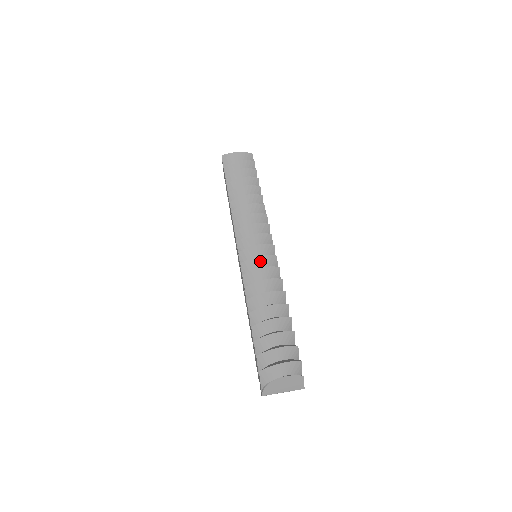
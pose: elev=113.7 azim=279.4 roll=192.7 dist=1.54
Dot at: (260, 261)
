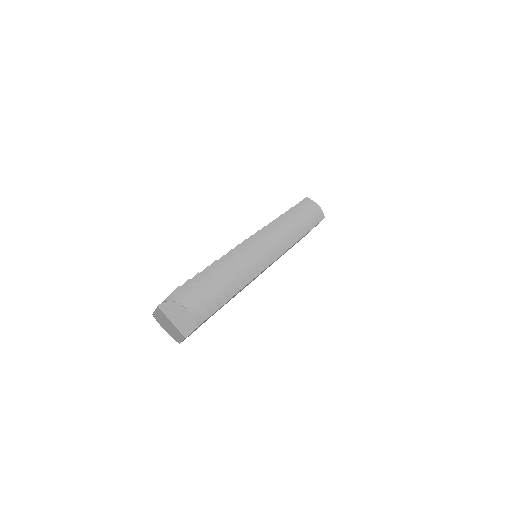
Dot at: (258, 253)
